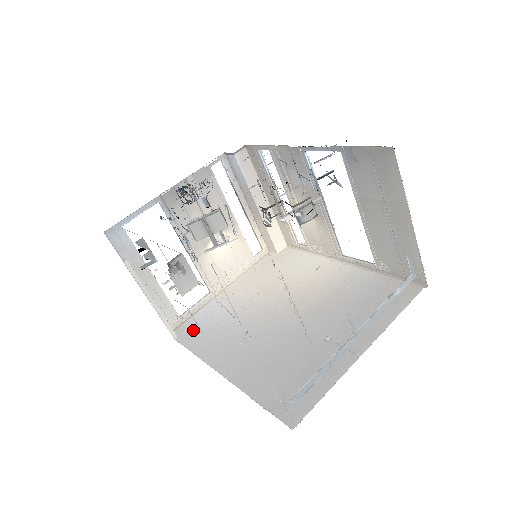
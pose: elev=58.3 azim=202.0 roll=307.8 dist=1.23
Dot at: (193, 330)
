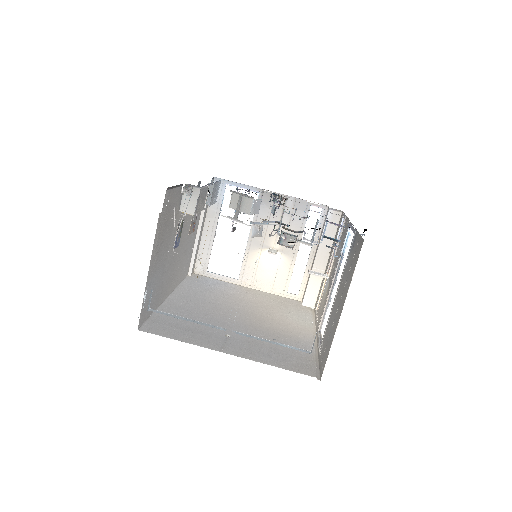
Dot at: (200, 280)
